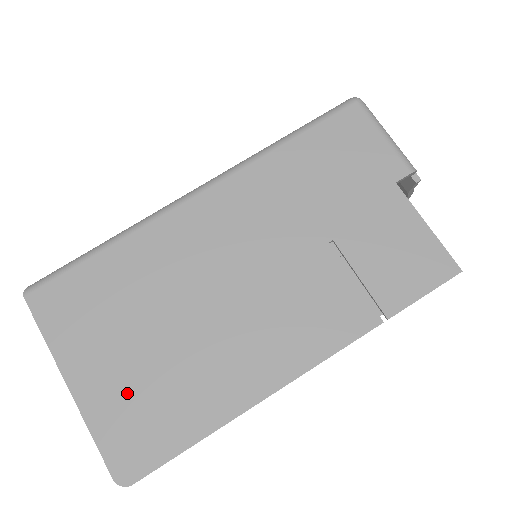
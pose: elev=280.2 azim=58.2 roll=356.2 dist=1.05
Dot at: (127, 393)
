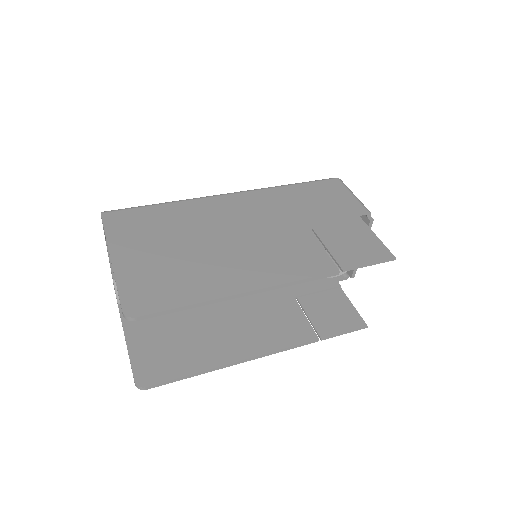
Dot at: (151, 270)
